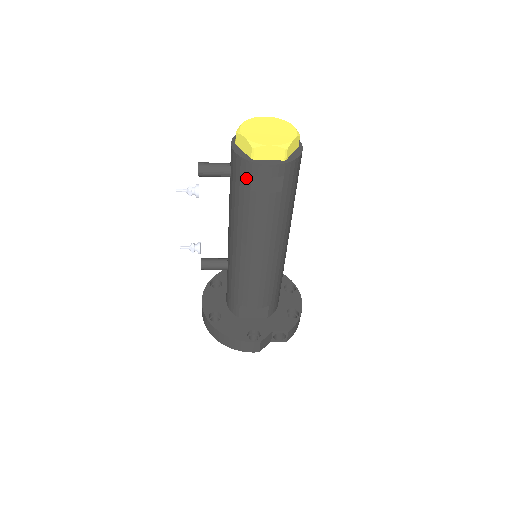
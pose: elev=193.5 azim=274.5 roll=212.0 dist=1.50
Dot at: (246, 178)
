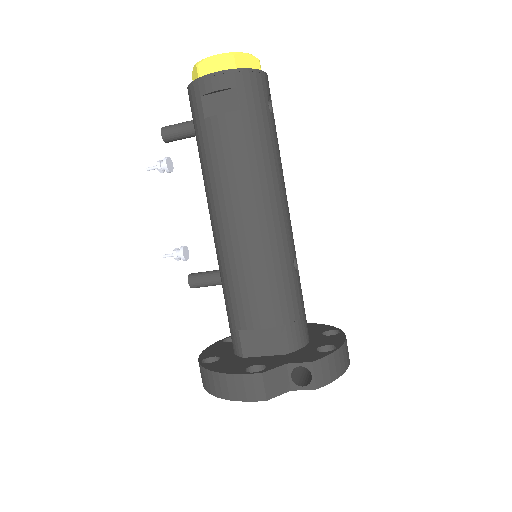
Dot at: (198, 106)
